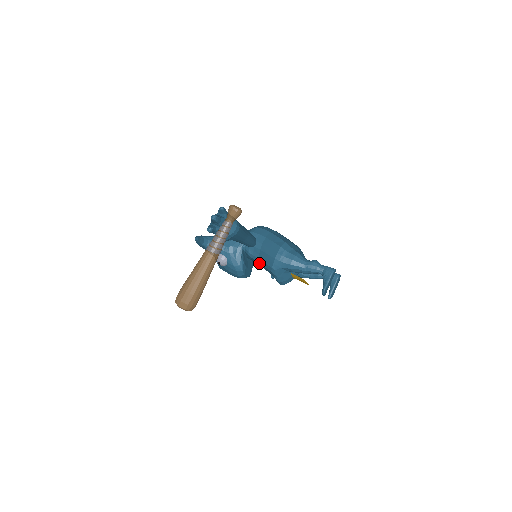
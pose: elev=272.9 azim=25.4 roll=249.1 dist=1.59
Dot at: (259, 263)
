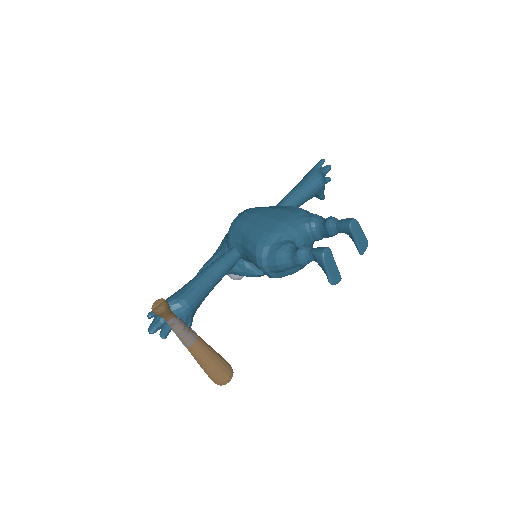
Dot at: occluded
